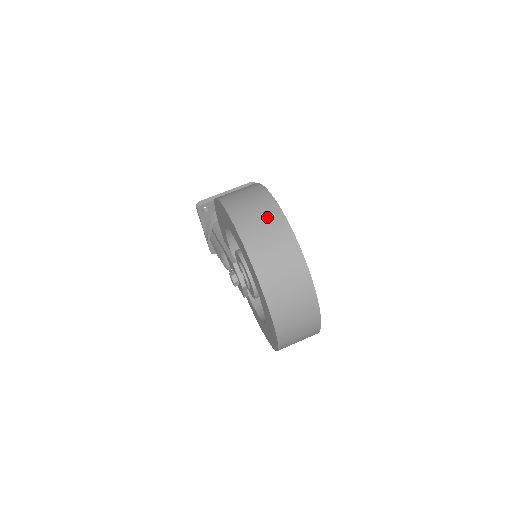
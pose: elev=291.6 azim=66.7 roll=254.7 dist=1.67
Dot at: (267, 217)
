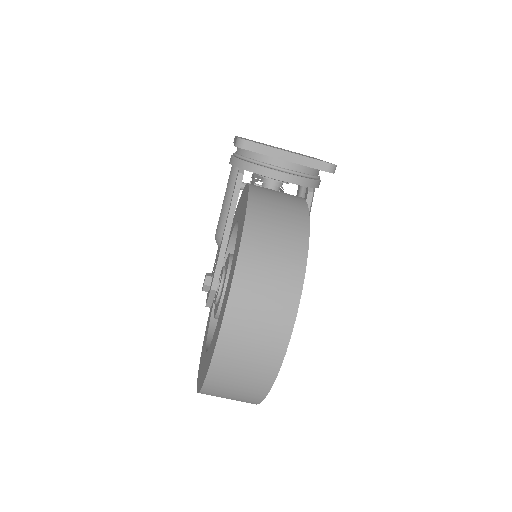
Dot at: (262, 352)
